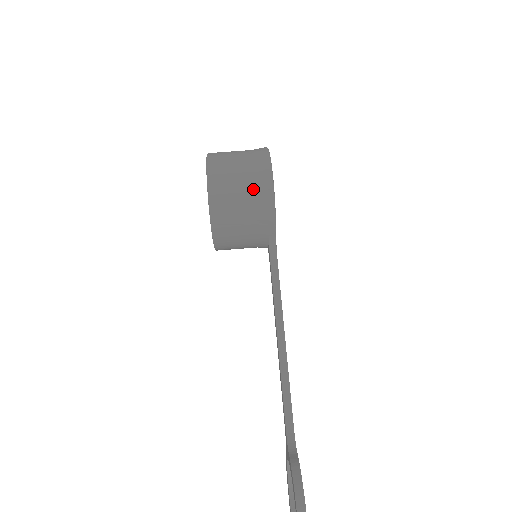
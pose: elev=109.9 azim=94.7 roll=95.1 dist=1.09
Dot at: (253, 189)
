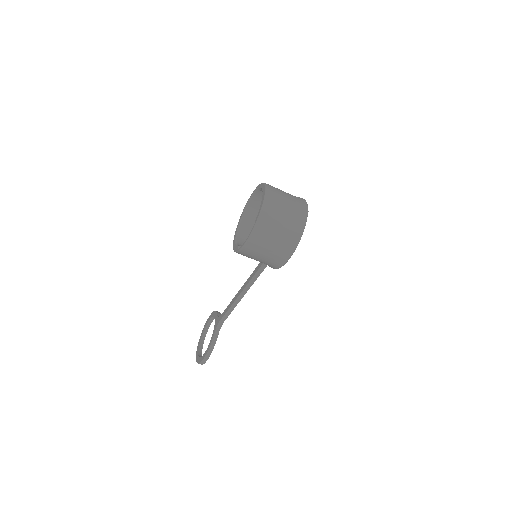
Dot at: (272, 259)
